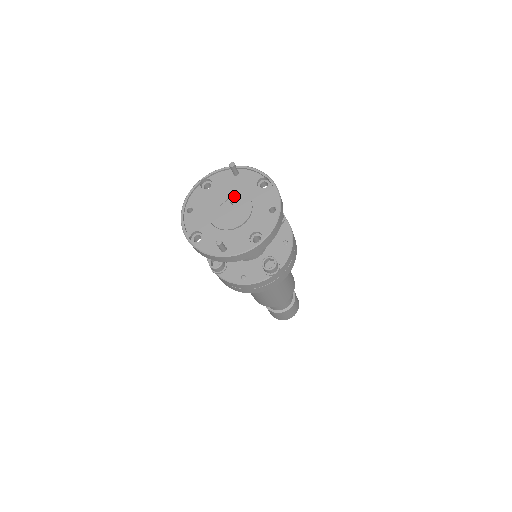
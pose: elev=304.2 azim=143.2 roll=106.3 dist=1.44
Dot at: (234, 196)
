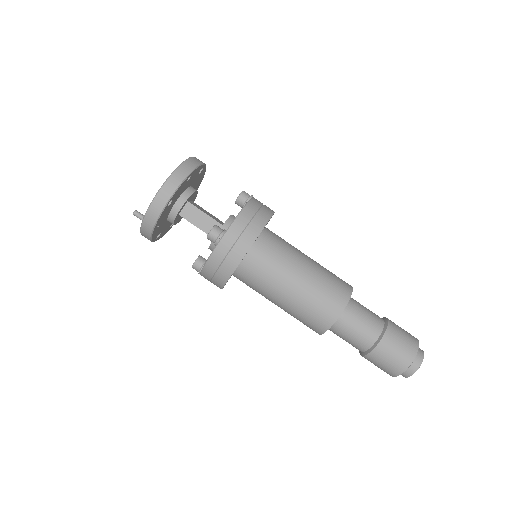
Dot at: occluded
